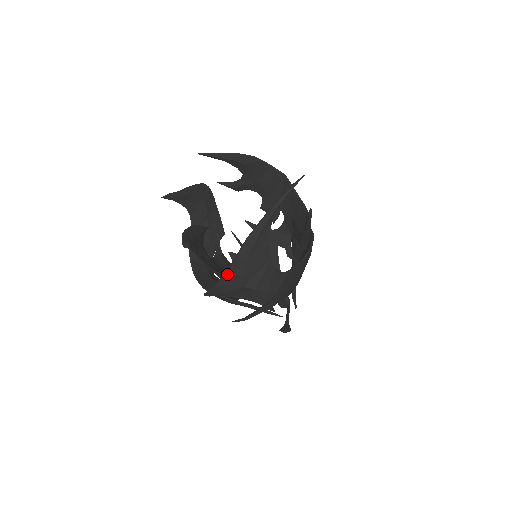
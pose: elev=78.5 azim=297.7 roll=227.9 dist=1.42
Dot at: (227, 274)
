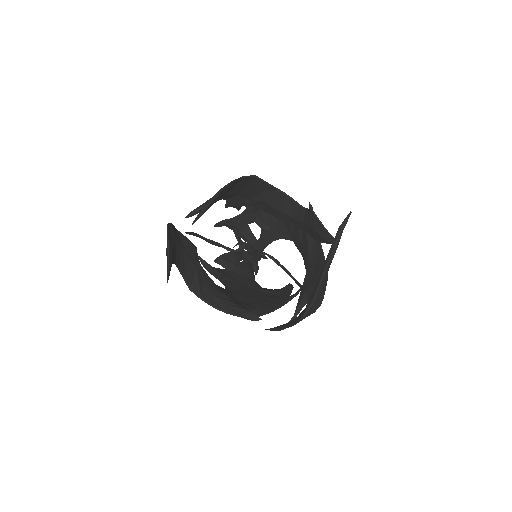
Dot at: occluded
